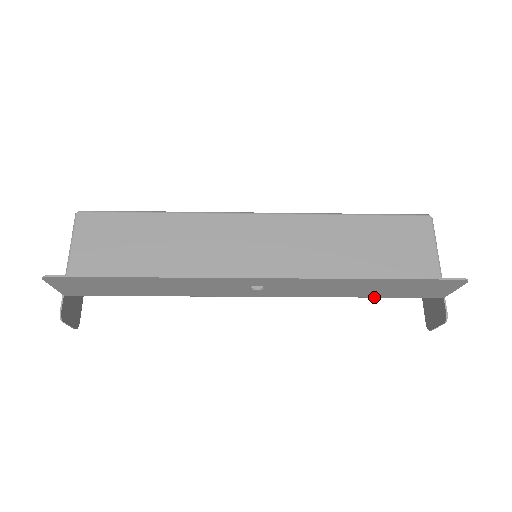
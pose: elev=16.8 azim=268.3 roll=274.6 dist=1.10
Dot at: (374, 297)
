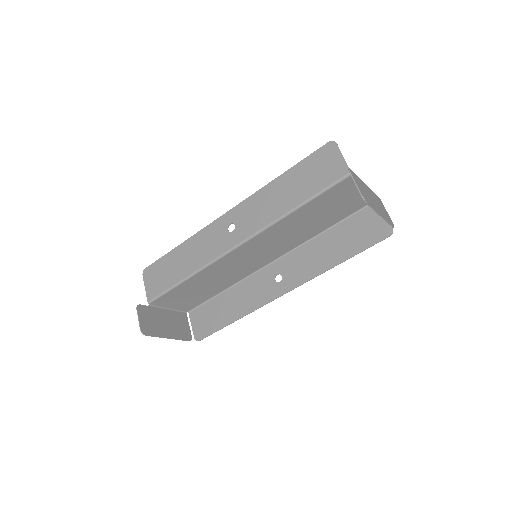
Dot at: (304, 201)
